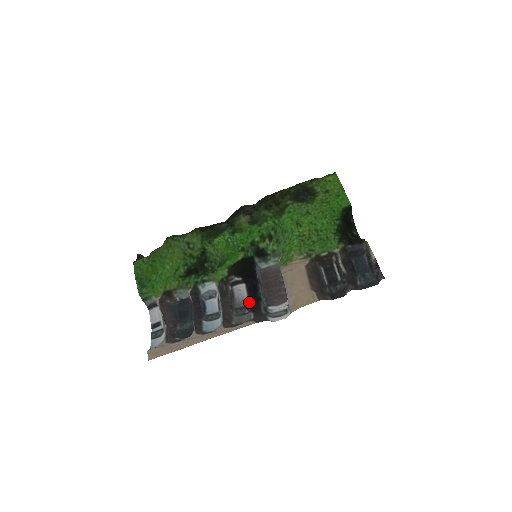
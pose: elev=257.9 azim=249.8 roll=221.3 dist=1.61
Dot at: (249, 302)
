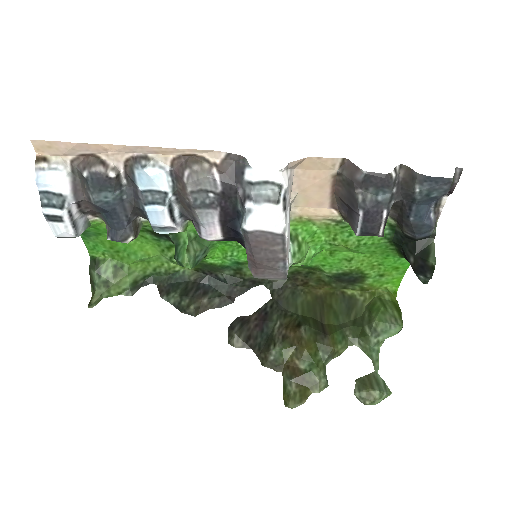
Dot at: (220, 214)
